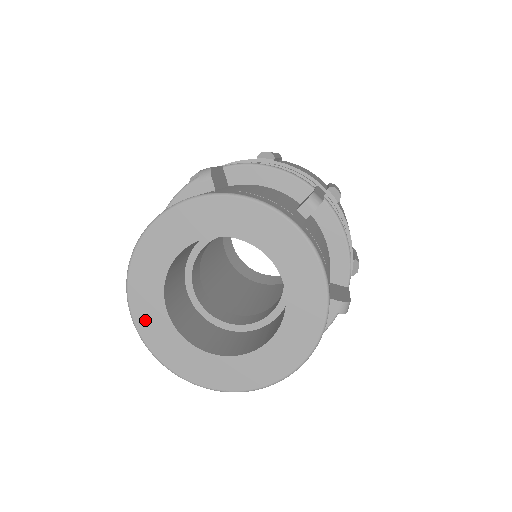
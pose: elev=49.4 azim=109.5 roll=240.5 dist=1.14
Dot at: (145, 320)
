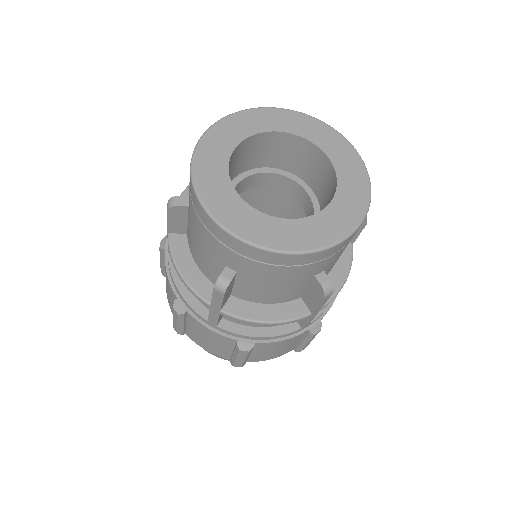
Dot at: (215, 138)
